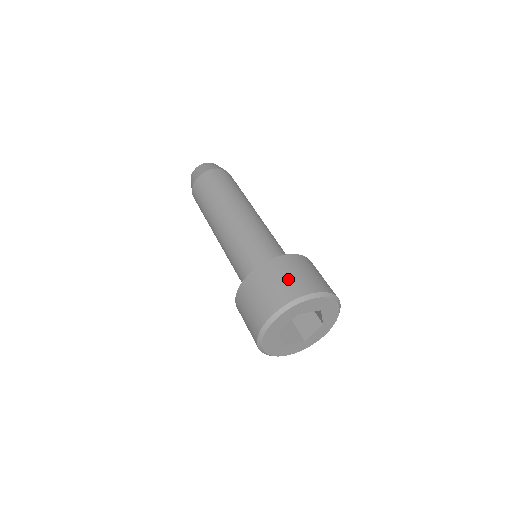
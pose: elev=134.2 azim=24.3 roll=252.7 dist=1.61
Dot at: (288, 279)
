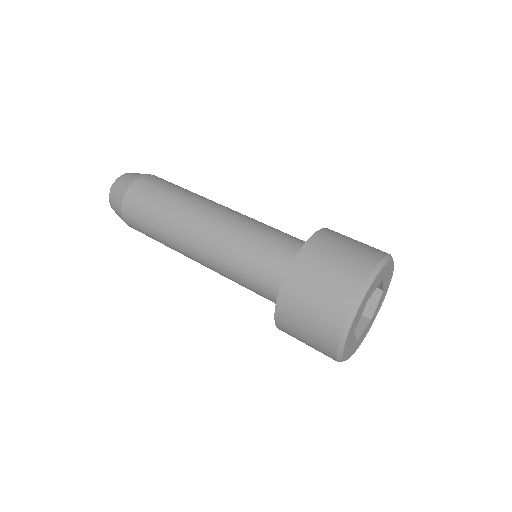
Dot at: occluded
